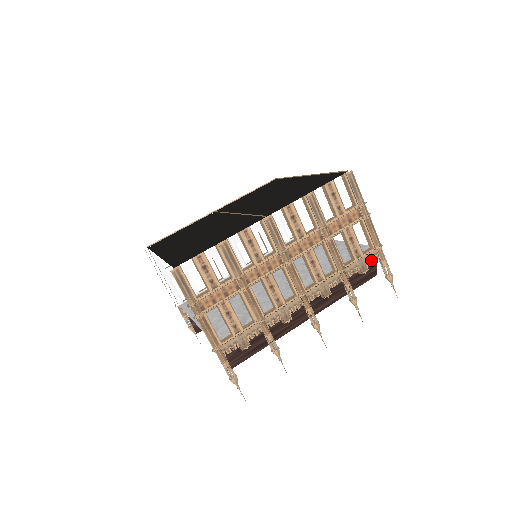
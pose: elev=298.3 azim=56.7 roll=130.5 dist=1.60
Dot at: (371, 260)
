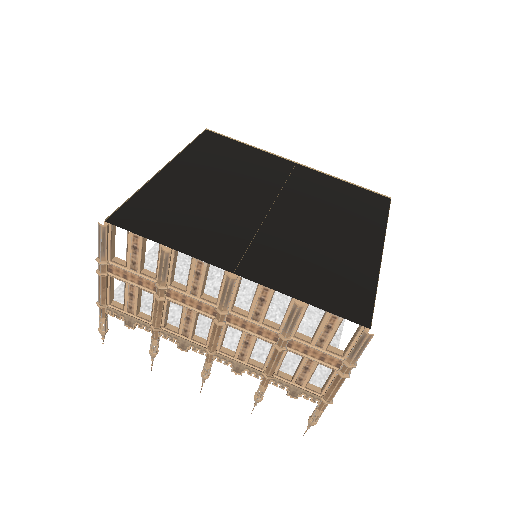
Dot at: (308, 397)
